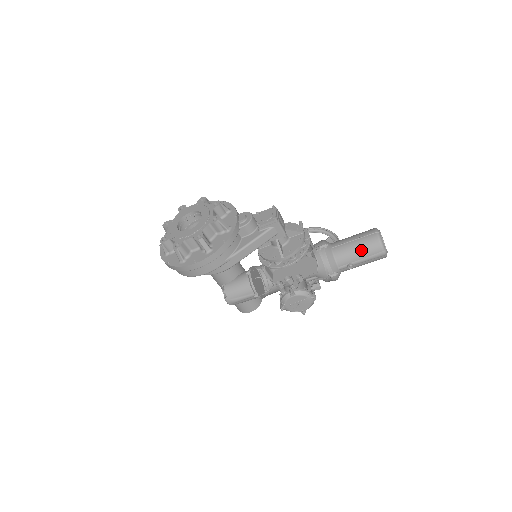
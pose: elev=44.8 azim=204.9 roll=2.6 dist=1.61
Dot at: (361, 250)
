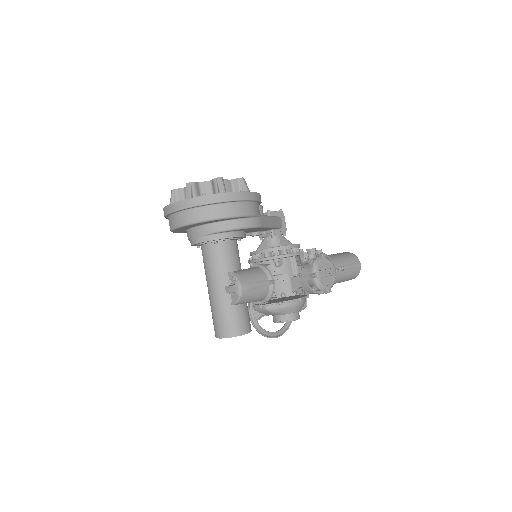
Dot at: (345, 257)
